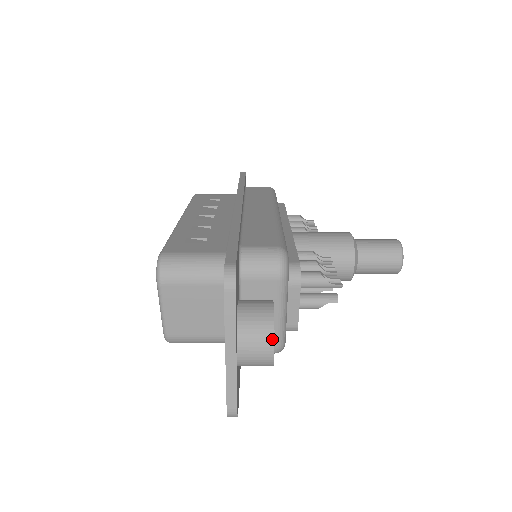
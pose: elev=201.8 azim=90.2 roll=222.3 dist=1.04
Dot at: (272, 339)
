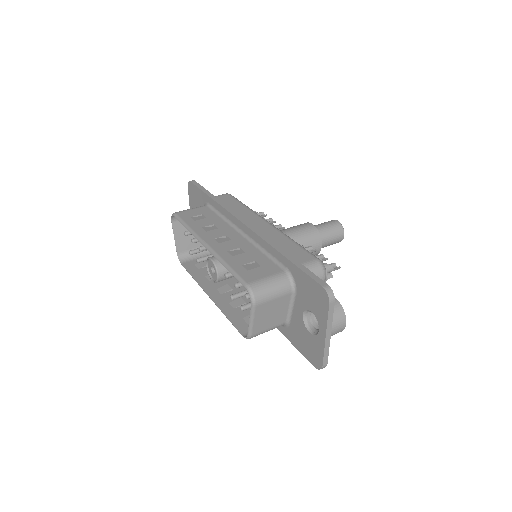
Dot at: (345, 319)
